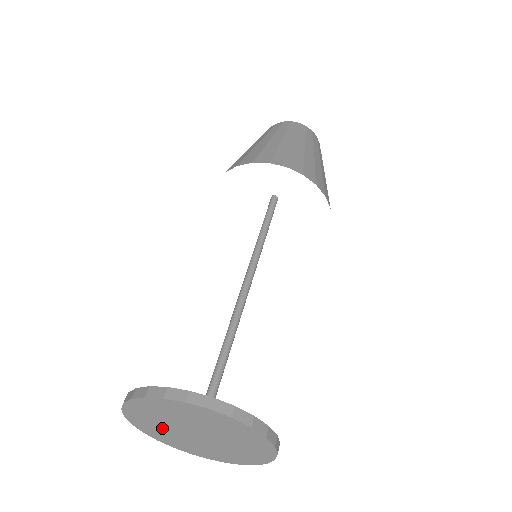
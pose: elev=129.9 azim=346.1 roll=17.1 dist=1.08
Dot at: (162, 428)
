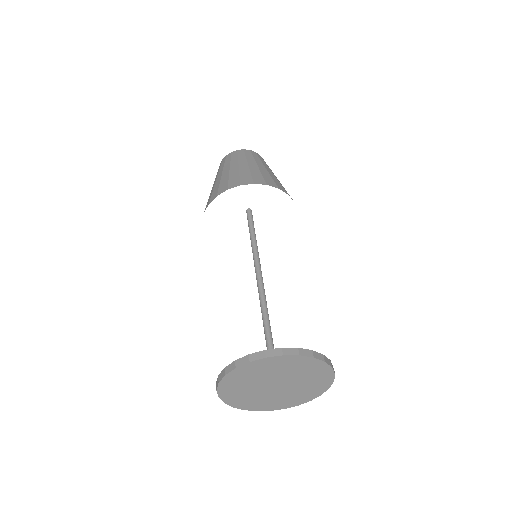
Dot at: (248, 394)
